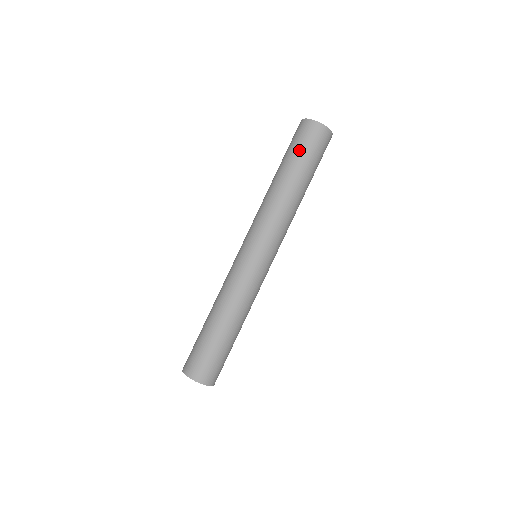
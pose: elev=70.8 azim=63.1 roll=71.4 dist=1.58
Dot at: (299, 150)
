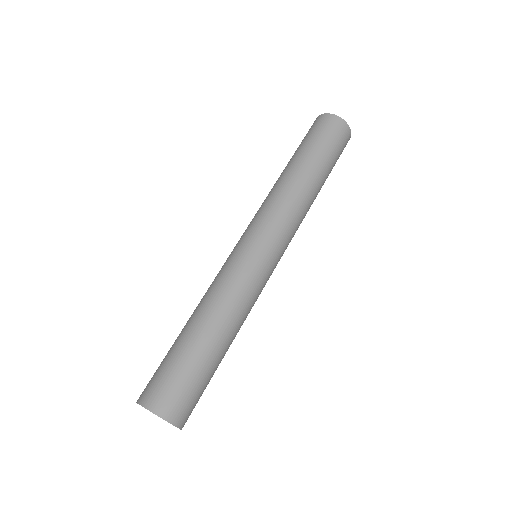
Dot at: (316, 140)
